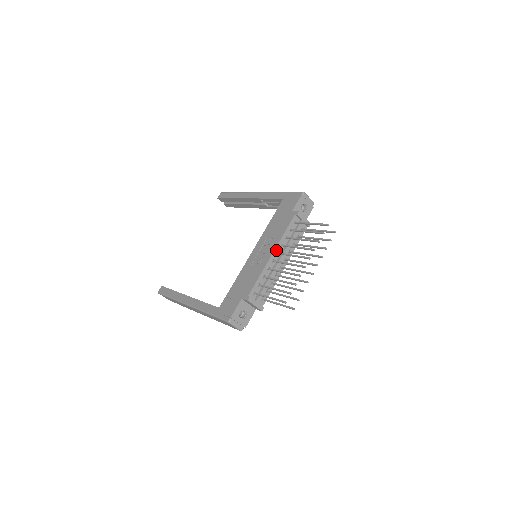
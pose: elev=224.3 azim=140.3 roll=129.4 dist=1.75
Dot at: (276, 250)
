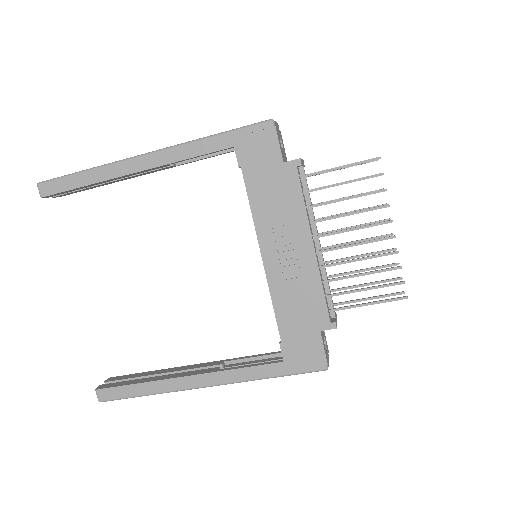
Dot at: (312, 236)
